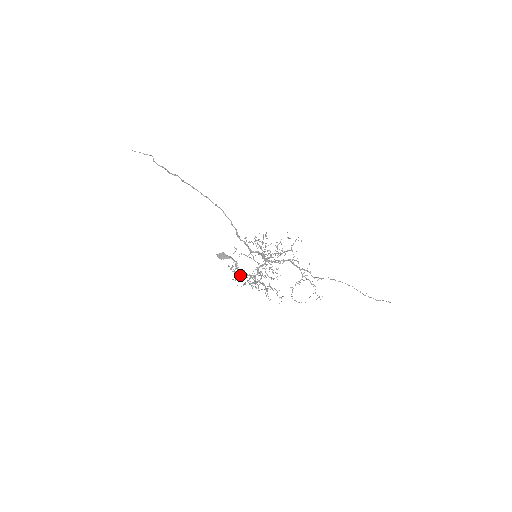
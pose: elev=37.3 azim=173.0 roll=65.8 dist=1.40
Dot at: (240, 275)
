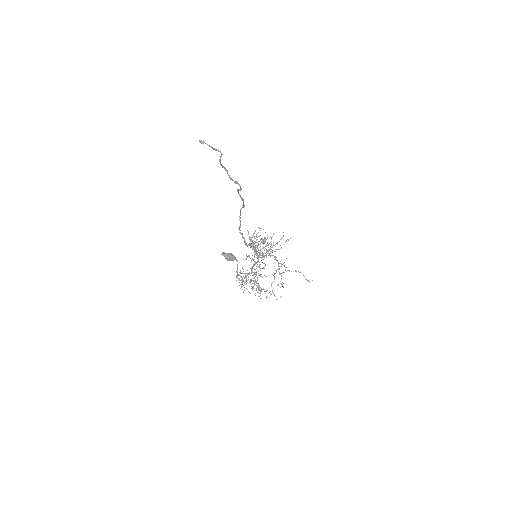
Dot at: occluded
